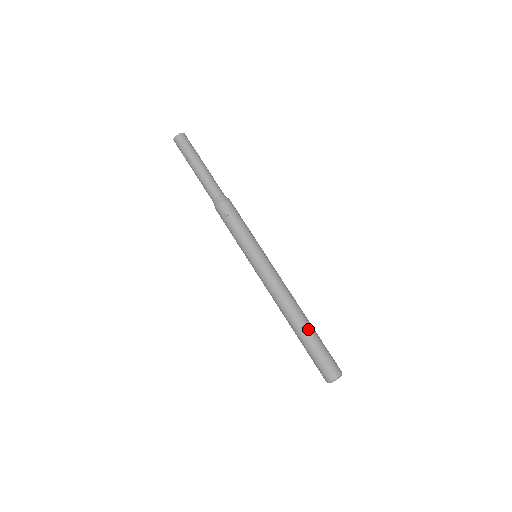
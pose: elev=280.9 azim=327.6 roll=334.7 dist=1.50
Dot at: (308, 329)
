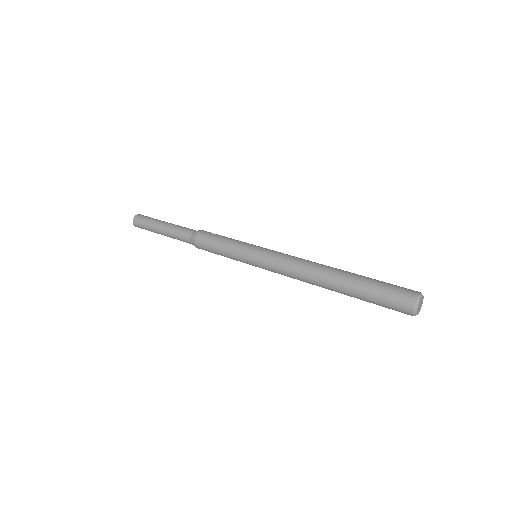
Dot at: occluded
